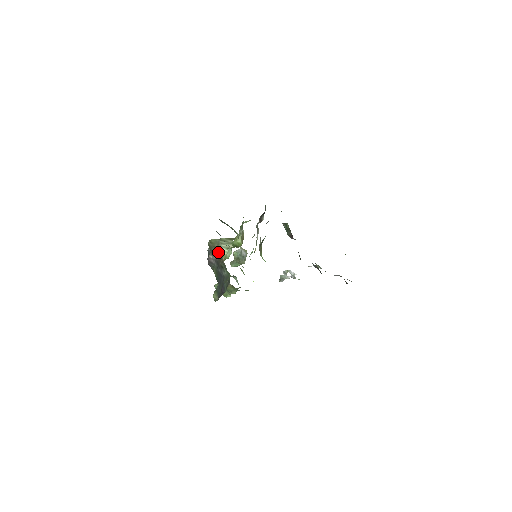
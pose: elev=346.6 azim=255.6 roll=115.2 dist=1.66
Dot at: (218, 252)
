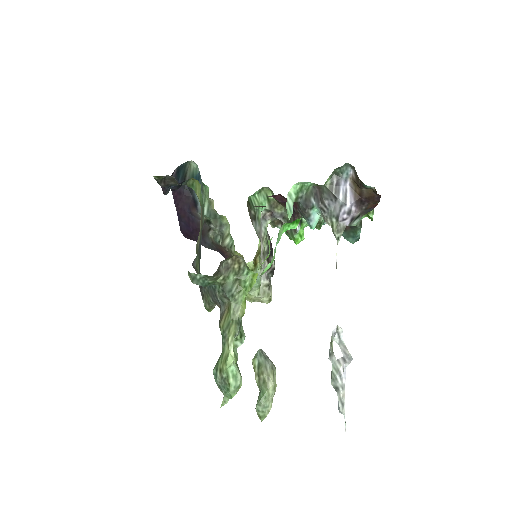
Dot at: (200, 226)
